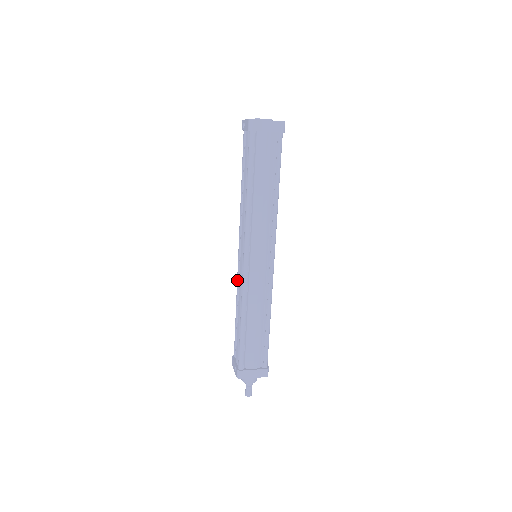
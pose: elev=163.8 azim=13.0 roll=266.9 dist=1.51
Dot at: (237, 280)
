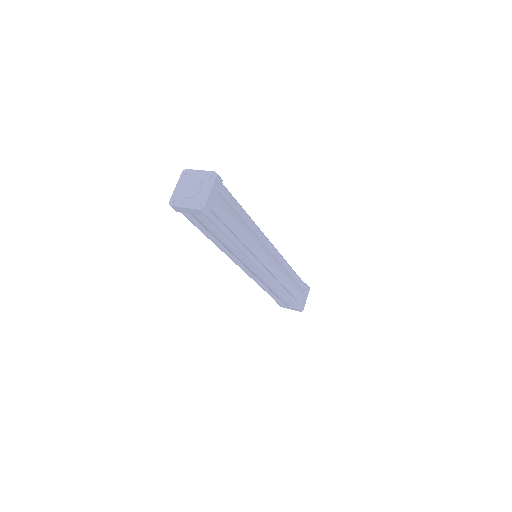
Dot at: occluded
